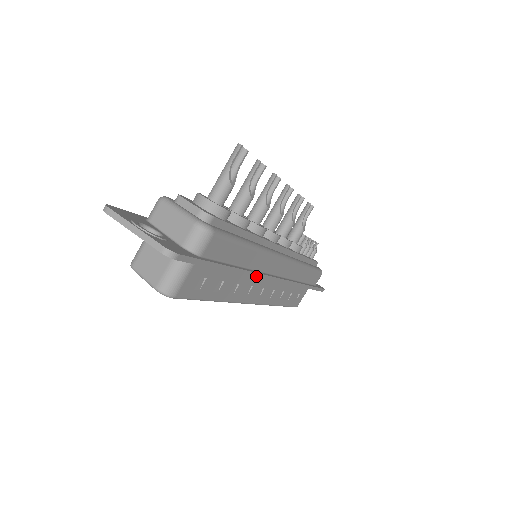
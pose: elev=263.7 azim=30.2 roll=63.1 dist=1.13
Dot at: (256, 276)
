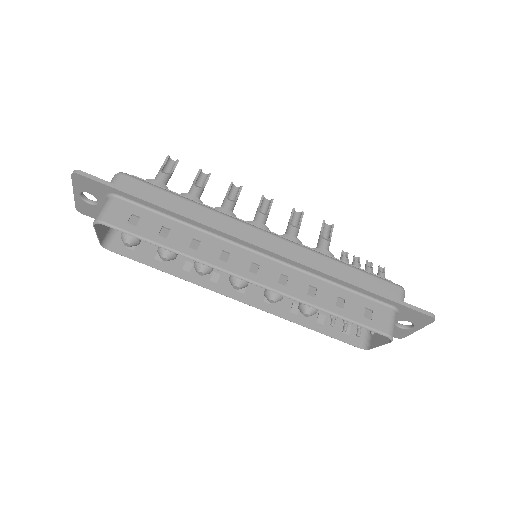
Dot at: (210, 226)
